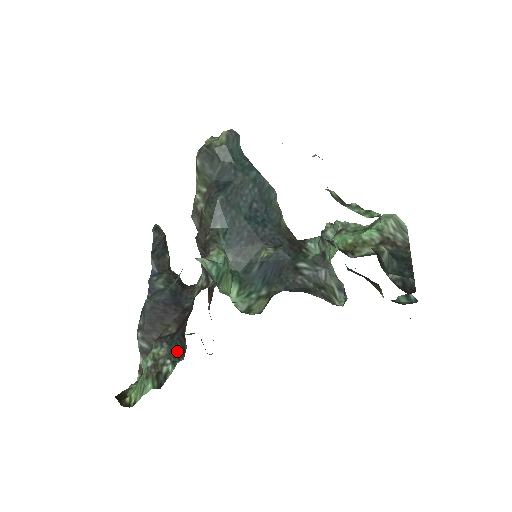
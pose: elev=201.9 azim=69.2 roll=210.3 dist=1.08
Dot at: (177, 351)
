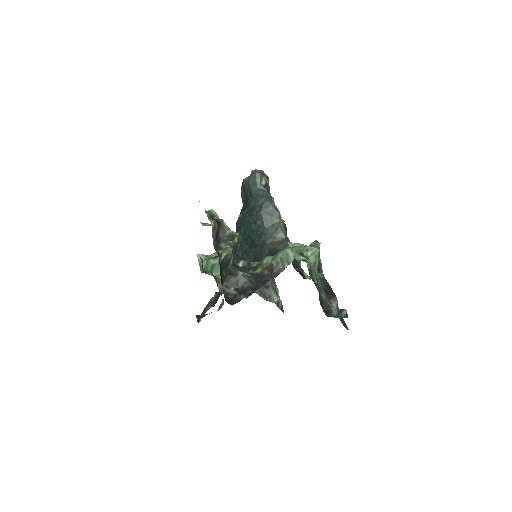
Dot at: (216, 301)
